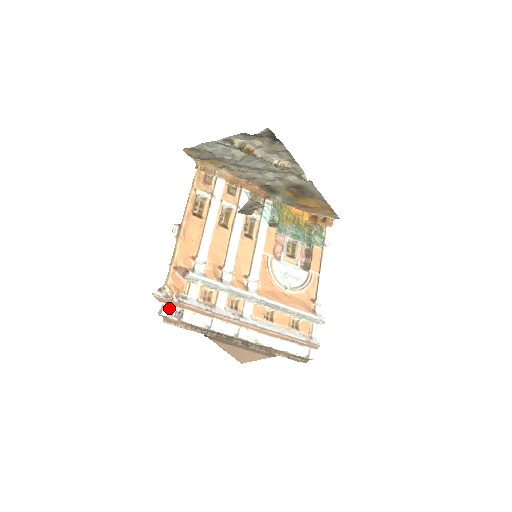
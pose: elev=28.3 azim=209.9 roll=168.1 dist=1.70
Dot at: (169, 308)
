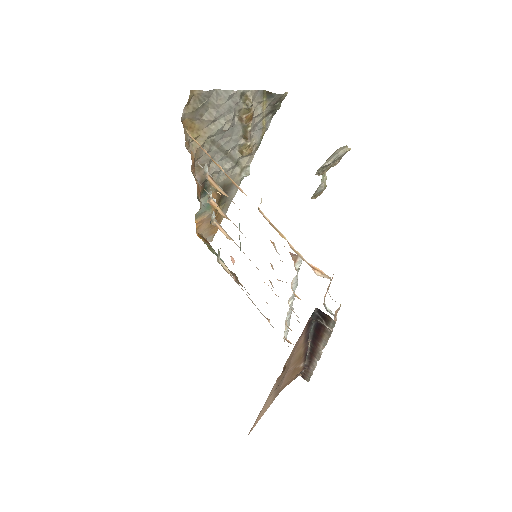
Dot at: occluded
